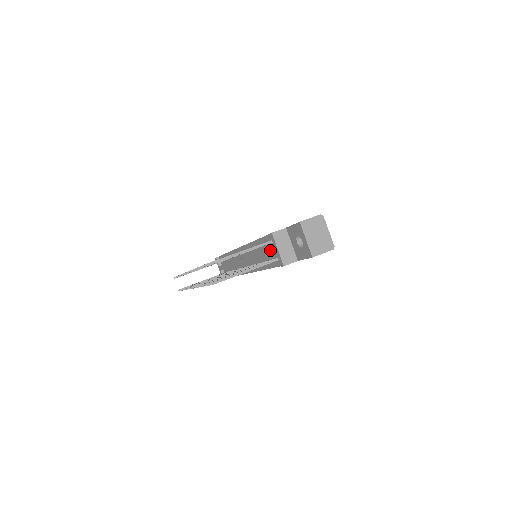
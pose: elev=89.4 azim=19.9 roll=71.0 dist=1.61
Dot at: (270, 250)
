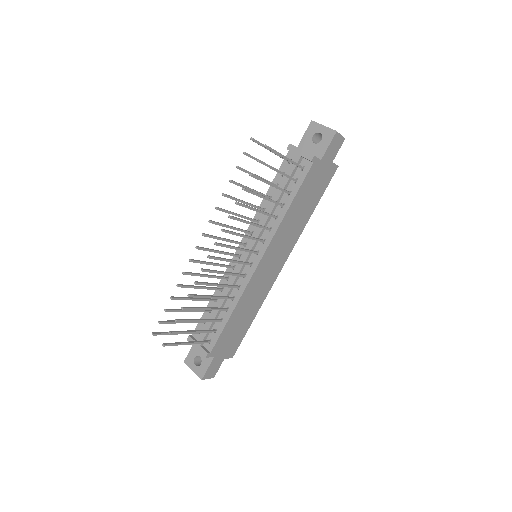
Dot at: (291, 166)
